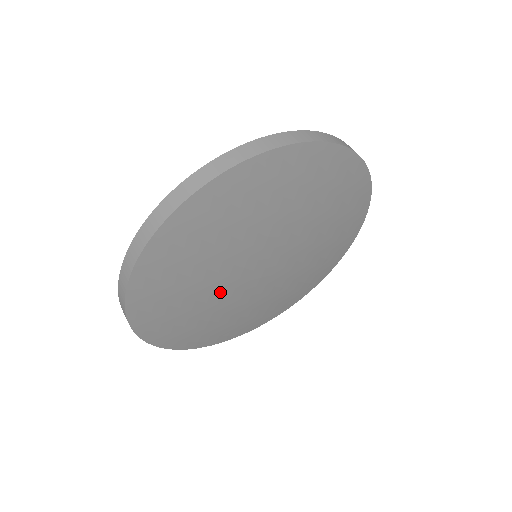
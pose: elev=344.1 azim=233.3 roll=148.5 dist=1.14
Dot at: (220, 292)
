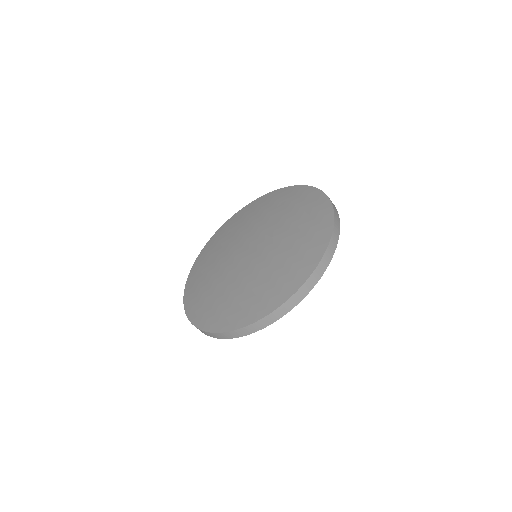
Dot at: occluded
